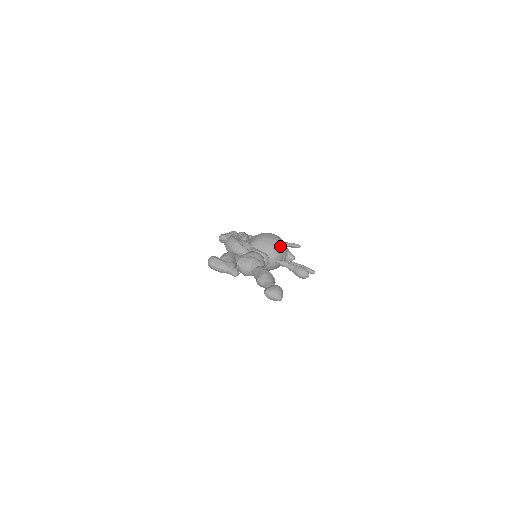
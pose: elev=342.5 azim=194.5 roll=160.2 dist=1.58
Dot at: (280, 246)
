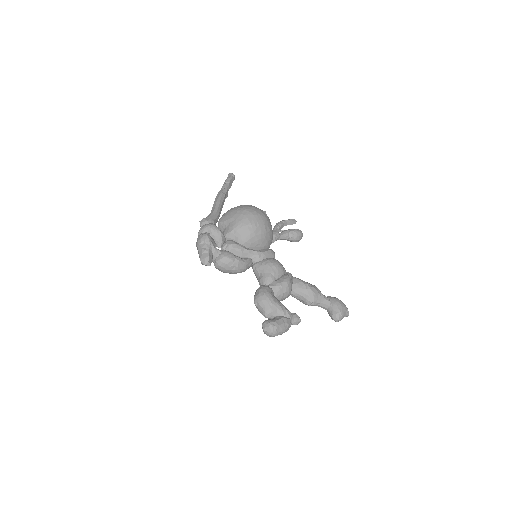
Dot at: (270, 224)
